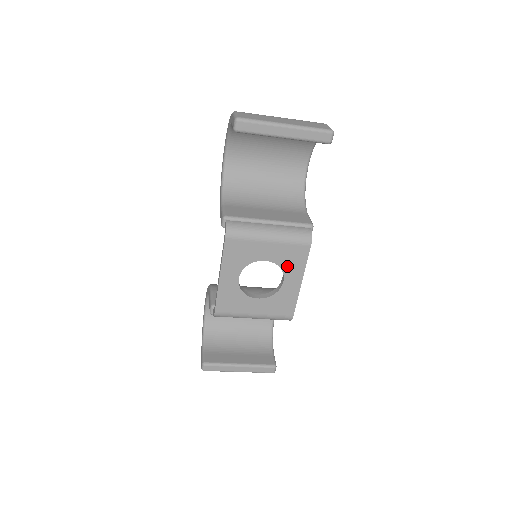
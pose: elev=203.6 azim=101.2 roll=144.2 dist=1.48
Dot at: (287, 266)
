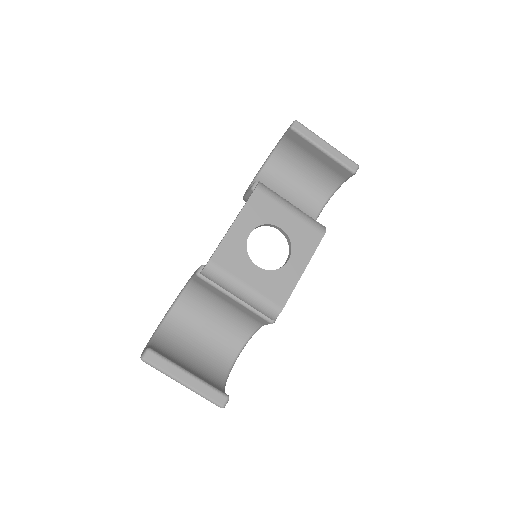
Dot at: (297, 245)
